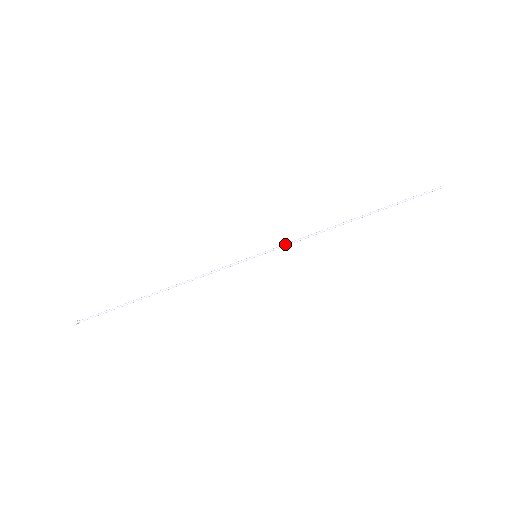
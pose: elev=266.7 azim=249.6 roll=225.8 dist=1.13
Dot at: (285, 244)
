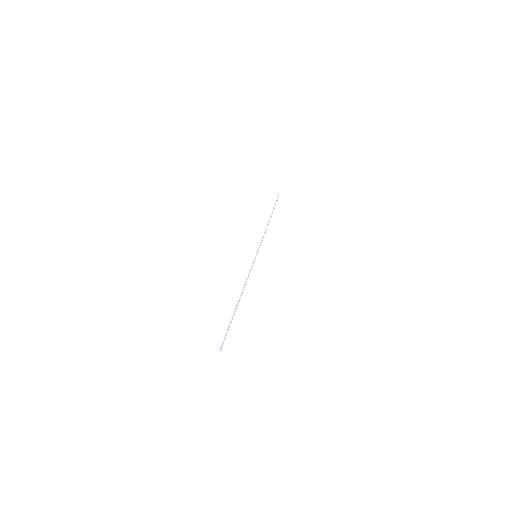
Dot at: (260, 244)
